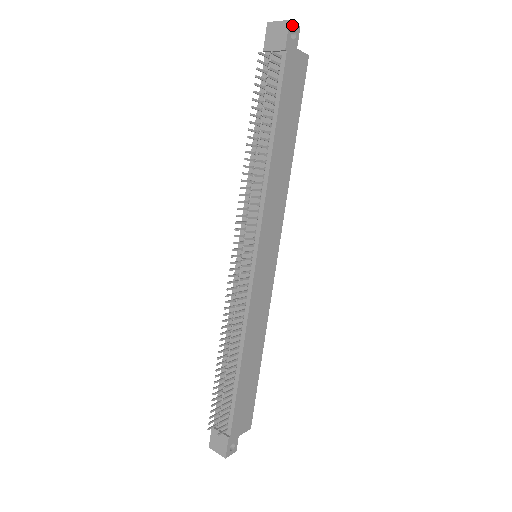
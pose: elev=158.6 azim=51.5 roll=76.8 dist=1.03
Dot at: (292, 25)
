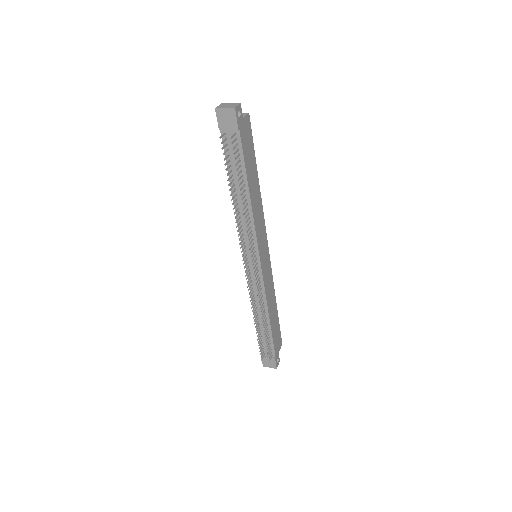
Dot at: (237, 109)
